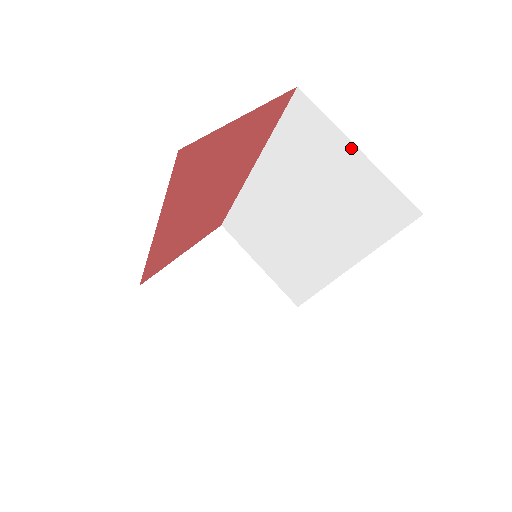
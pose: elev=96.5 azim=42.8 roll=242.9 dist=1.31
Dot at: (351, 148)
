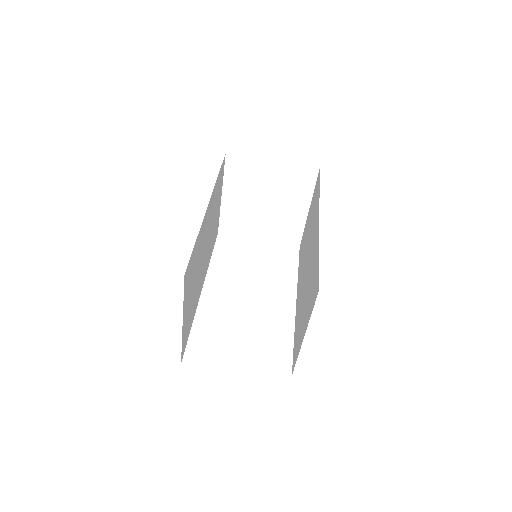
Dot at: (305, 330)
